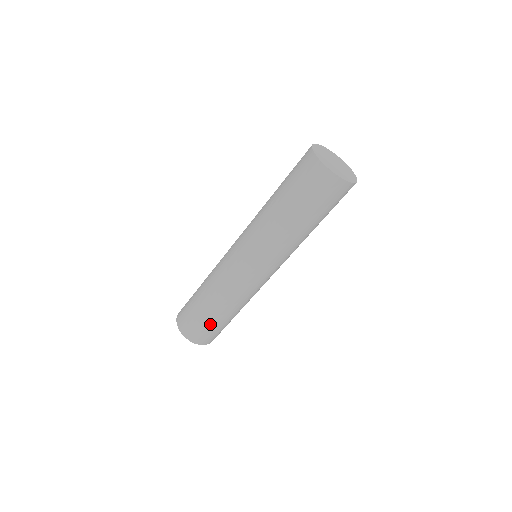
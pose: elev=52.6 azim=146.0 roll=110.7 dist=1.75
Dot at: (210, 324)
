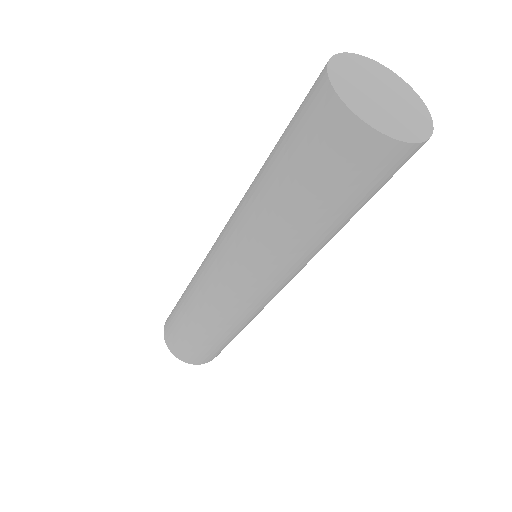
Dot at: (199, 345)
